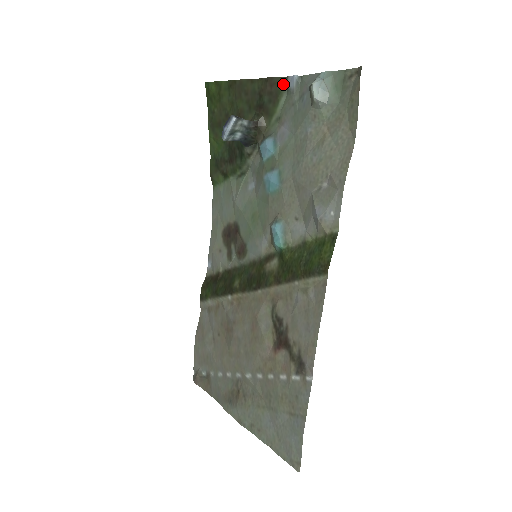
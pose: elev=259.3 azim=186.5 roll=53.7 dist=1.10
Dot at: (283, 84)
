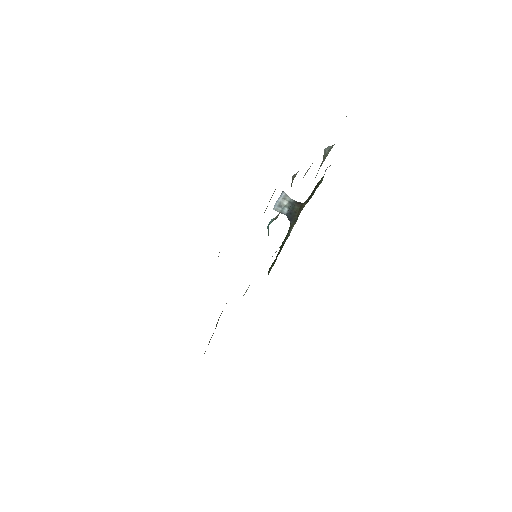
Dot at: (322, 178)
